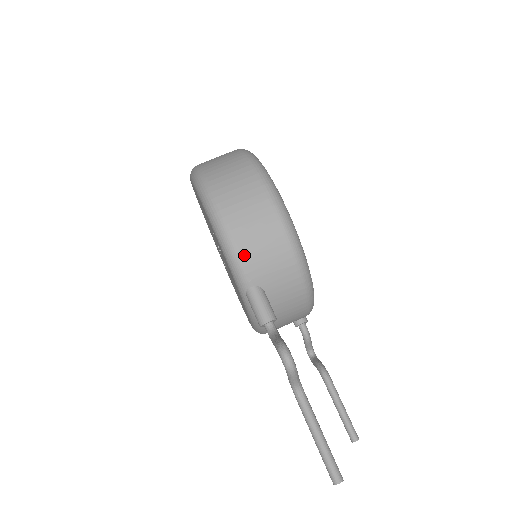
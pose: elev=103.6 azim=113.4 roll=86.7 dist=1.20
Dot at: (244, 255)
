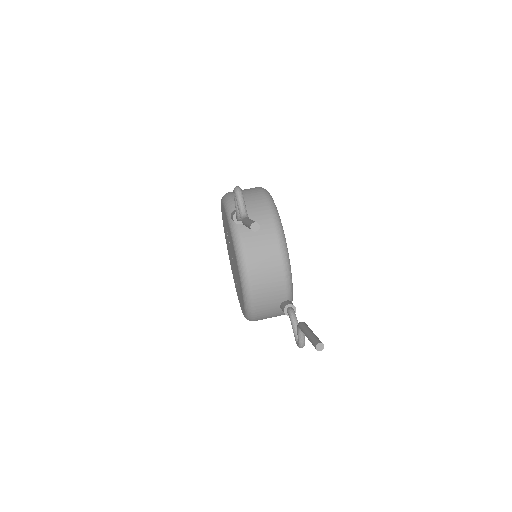
Dot at: occluded
